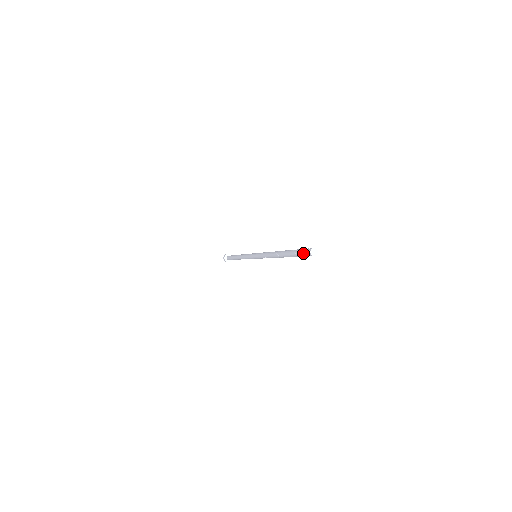
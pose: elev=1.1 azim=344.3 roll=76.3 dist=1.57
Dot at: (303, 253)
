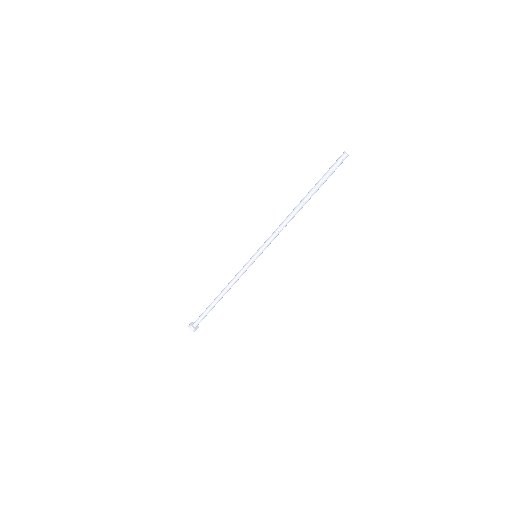
Dot at: (335, 162)
